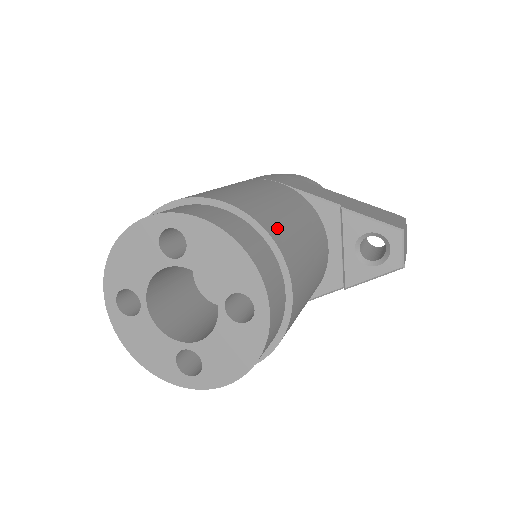
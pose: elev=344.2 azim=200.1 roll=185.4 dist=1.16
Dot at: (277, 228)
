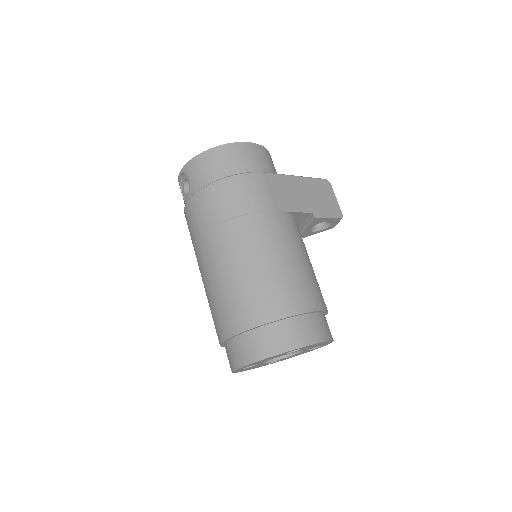
Dot at: (321, 296)
